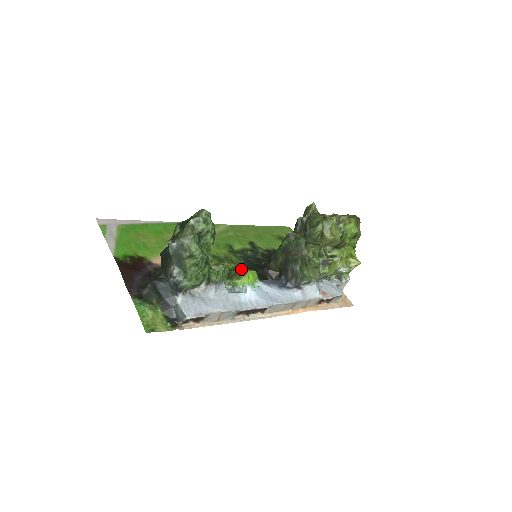
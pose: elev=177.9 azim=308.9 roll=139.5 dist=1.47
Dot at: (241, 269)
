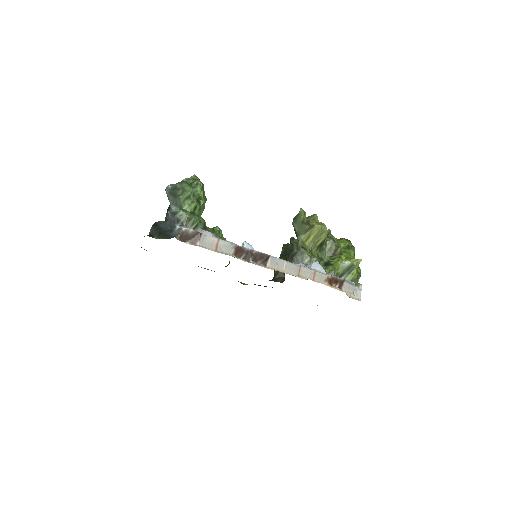
Dot at: occluded
